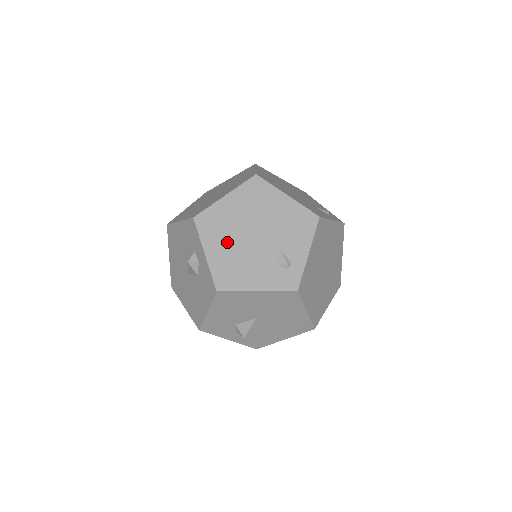
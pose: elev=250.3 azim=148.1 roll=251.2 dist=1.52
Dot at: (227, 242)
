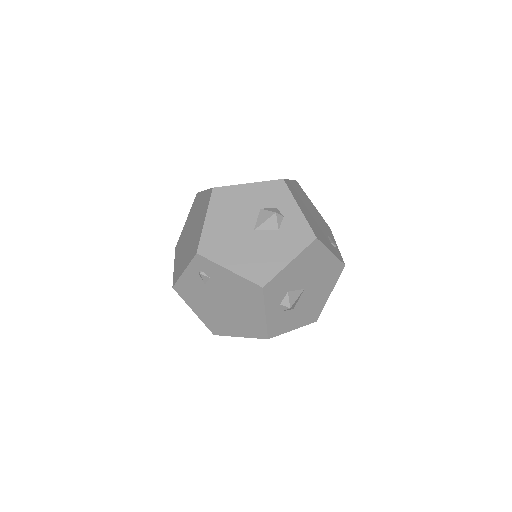
Dot at: (305, 209)
